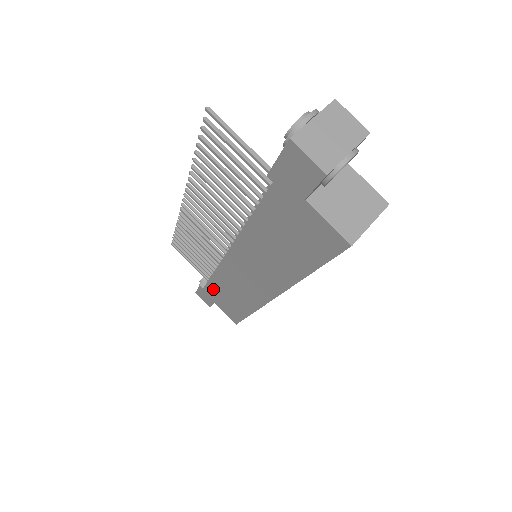
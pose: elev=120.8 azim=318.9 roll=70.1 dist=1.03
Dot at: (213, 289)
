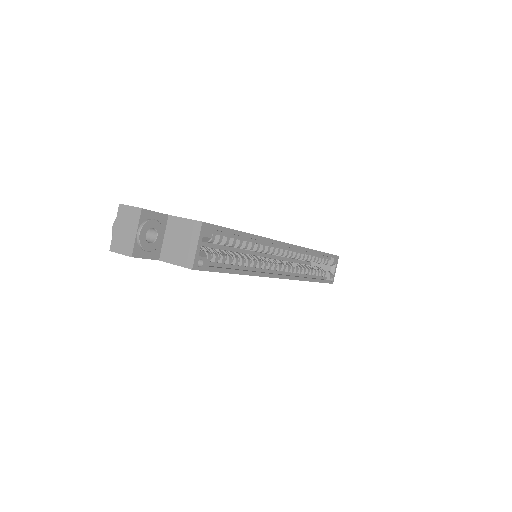
Dot at: occluded
